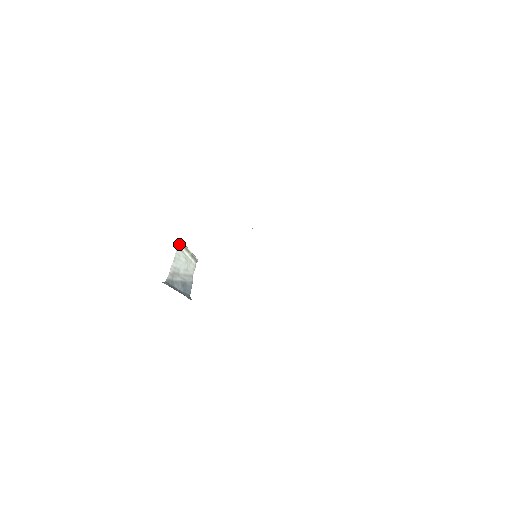
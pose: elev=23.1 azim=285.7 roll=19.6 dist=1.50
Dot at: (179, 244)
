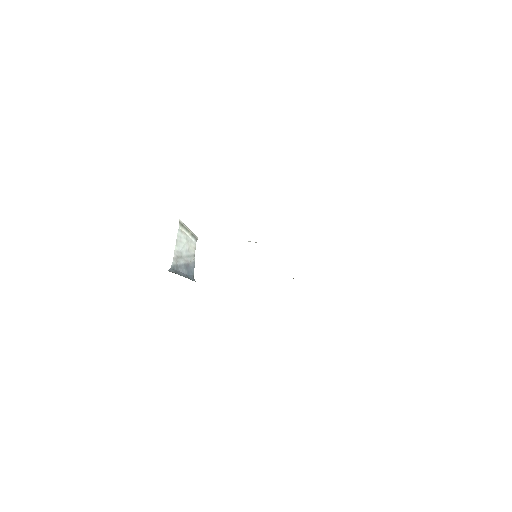
Dot at: (179, 225)
